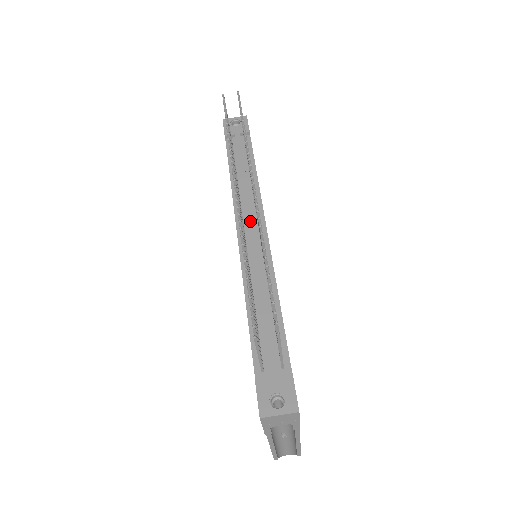
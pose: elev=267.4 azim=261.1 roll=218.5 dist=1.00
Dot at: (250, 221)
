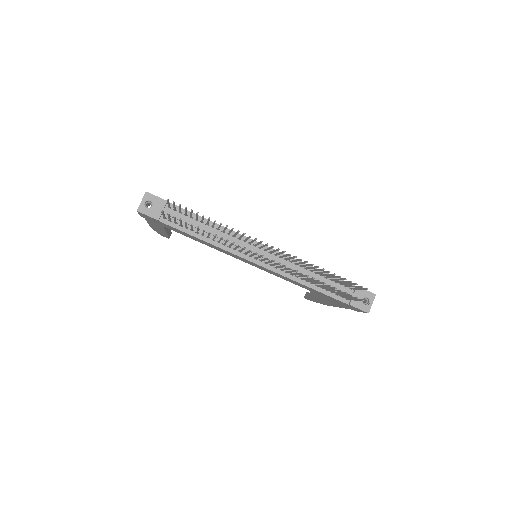
Dot at: (253, 251)
